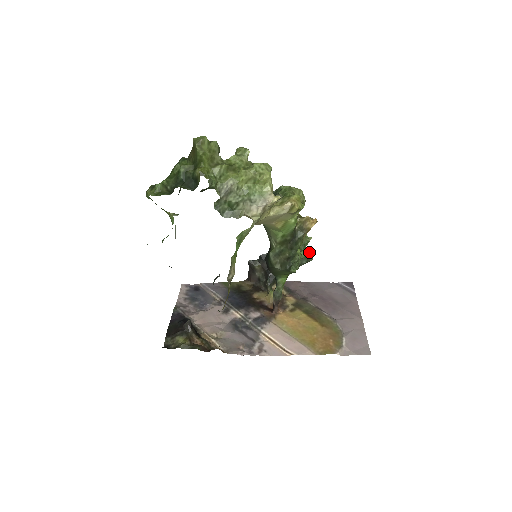
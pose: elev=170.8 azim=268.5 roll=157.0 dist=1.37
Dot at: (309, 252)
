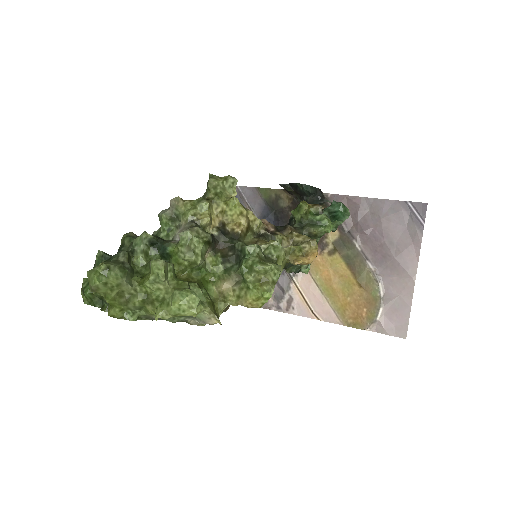
Dot at: (338, 222)
